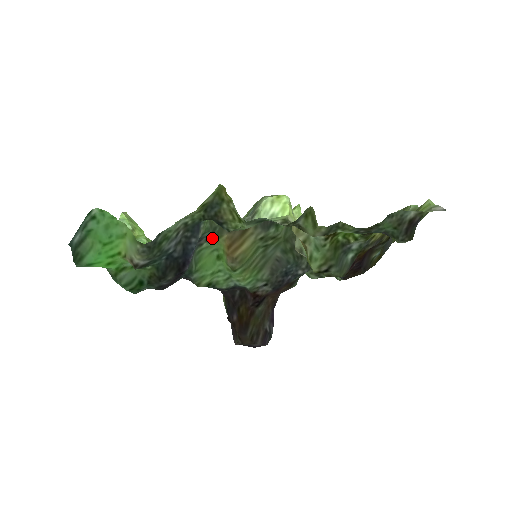
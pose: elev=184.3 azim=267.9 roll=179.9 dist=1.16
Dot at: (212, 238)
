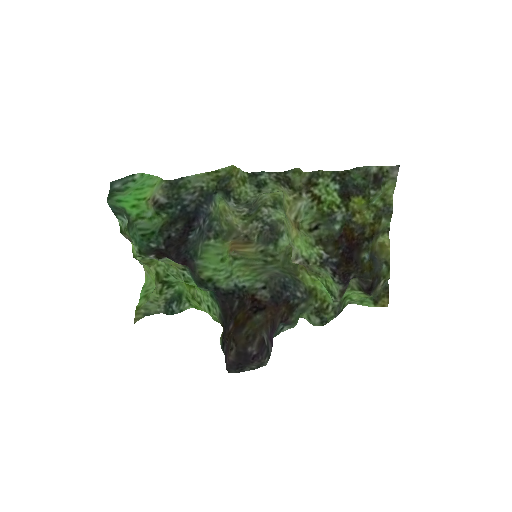
Dot at: (219, 239)
